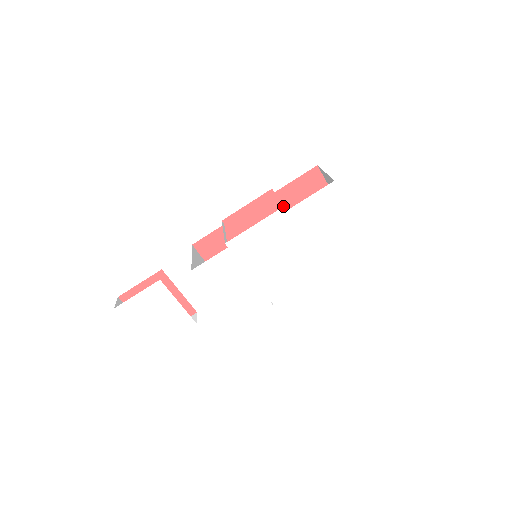
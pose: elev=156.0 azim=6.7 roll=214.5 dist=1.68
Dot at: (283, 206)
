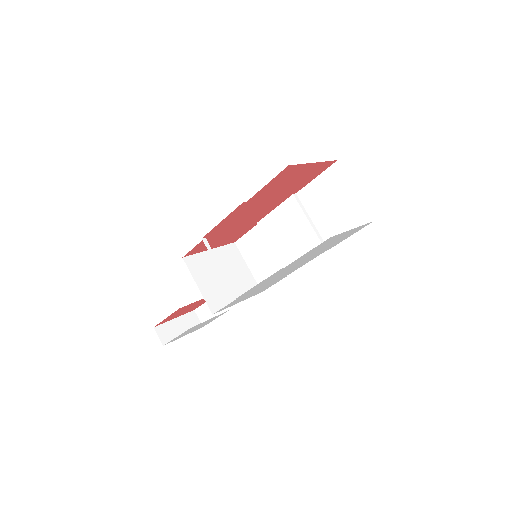
Dot at: (260, 199)
